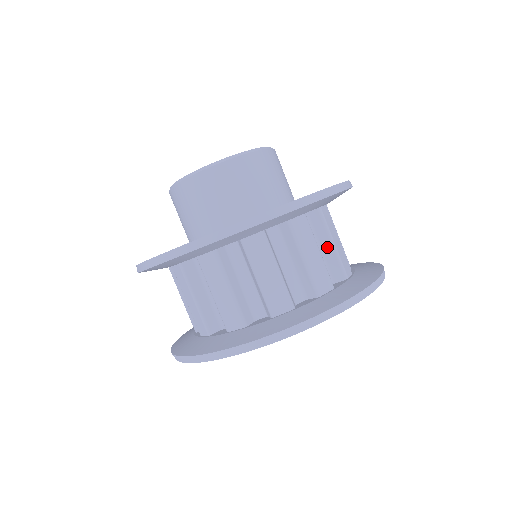
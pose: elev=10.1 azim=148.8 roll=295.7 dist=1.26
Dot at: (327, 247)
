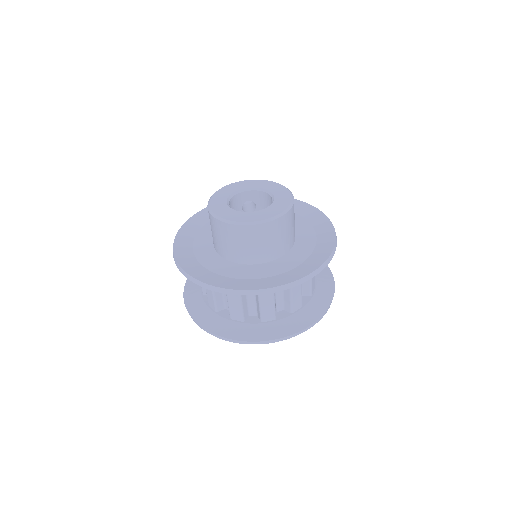
Dot at: (287, 293)
